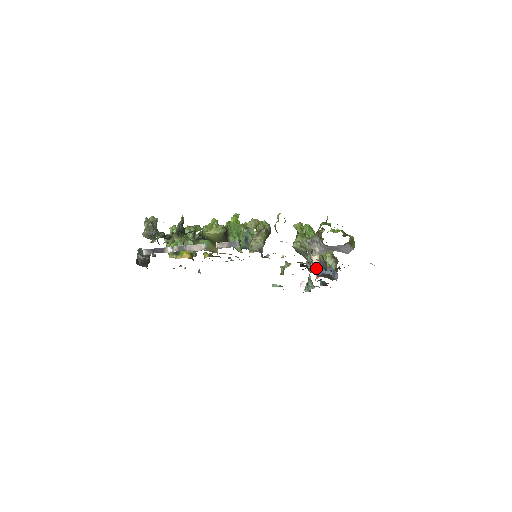
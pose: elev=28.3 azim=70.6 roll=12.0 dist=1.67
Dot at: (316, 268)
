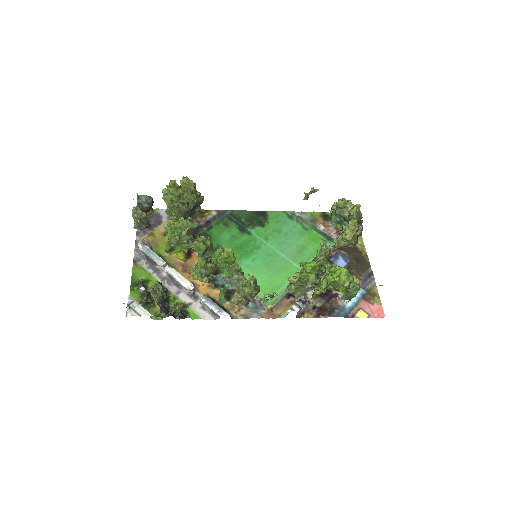
Dot at: (339, 220)
